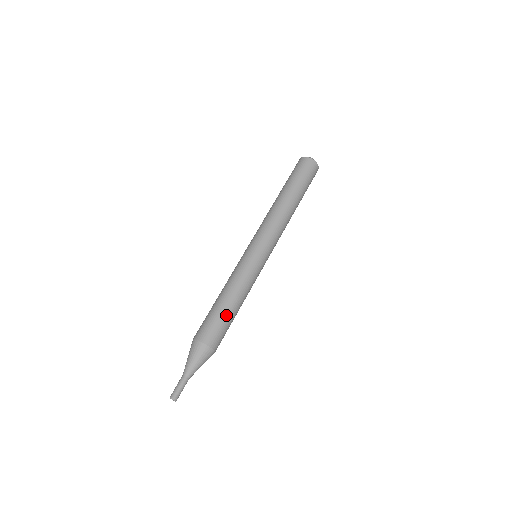
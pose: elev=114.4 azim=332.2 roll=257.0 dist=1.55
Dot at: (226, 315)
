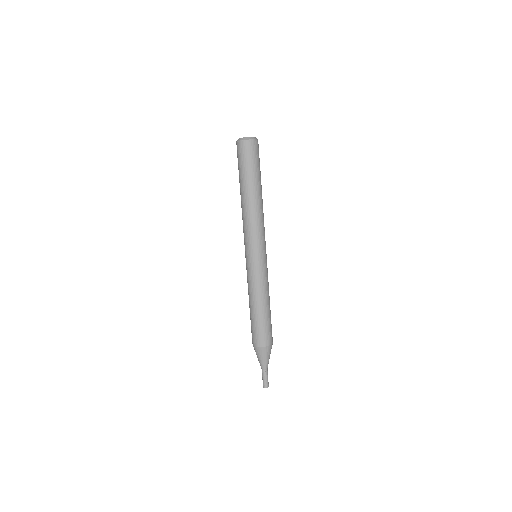
Dot at: (268, 318)
